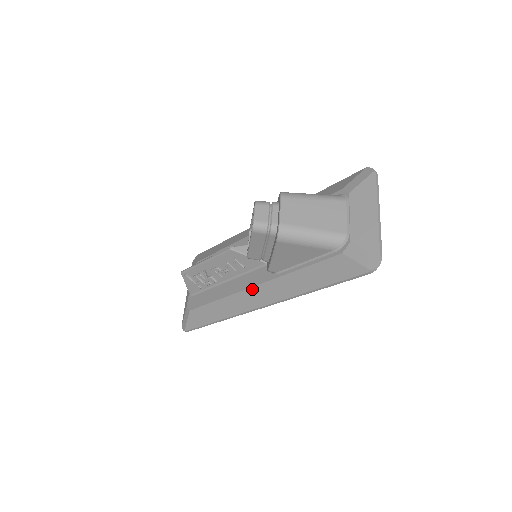
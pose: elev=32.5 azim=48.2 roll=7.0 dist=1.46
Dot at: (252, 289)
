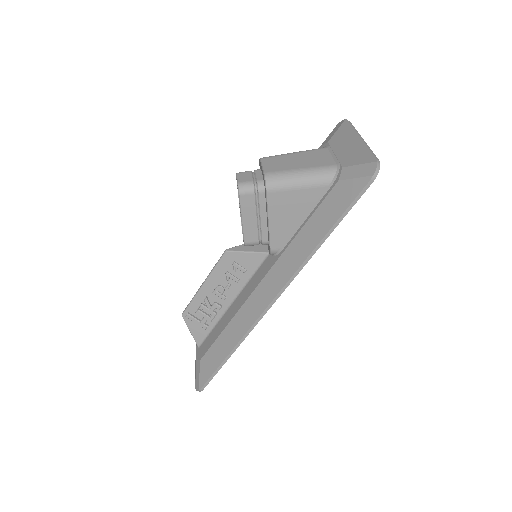
Dot at: (260, 285)
